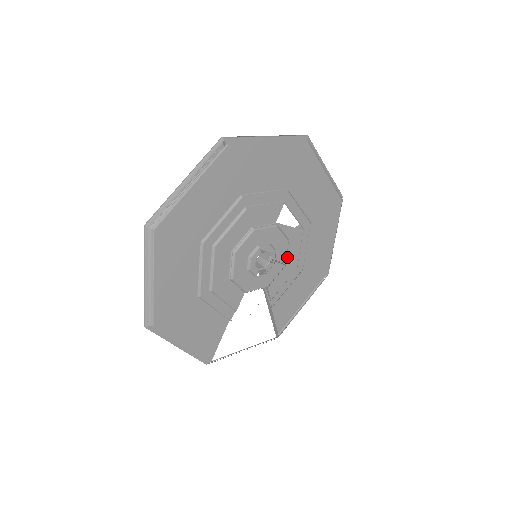
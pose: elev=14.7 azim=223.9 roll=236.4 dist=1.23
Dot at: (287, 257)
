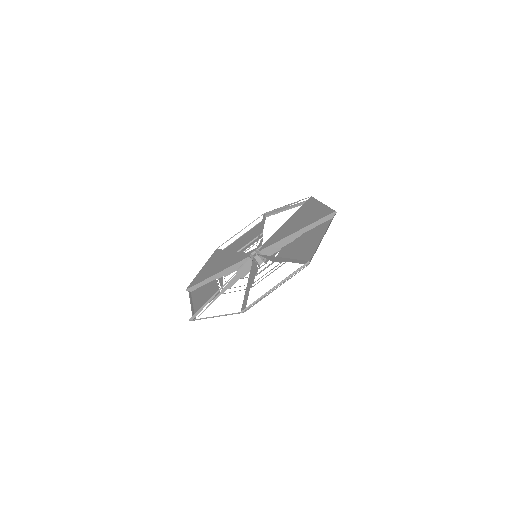
Dot at: occluded
